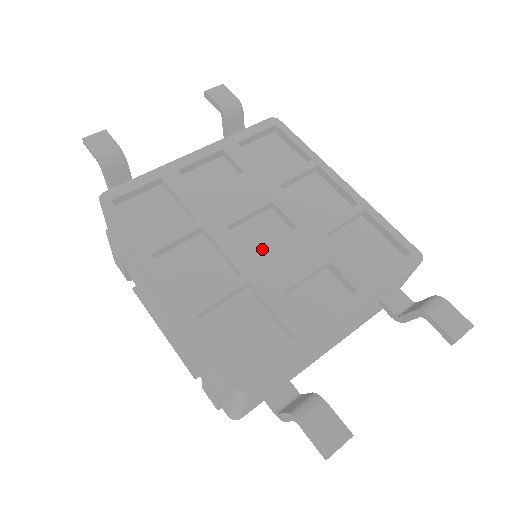
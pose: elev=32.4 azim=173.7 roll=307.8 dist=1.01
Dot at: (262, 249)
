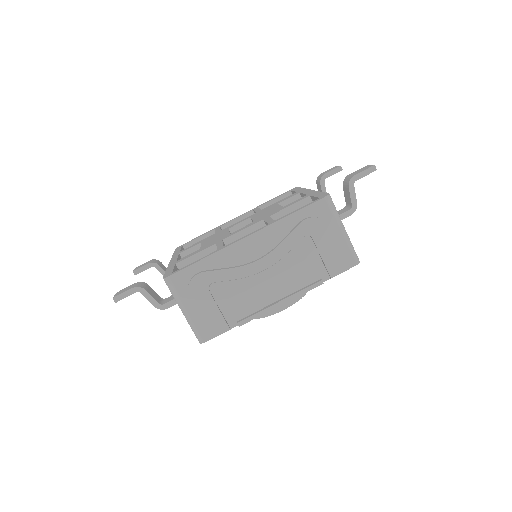
Dot at: (253, 220)
